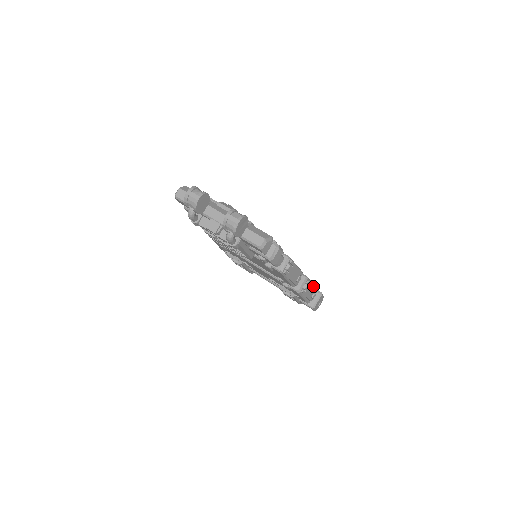
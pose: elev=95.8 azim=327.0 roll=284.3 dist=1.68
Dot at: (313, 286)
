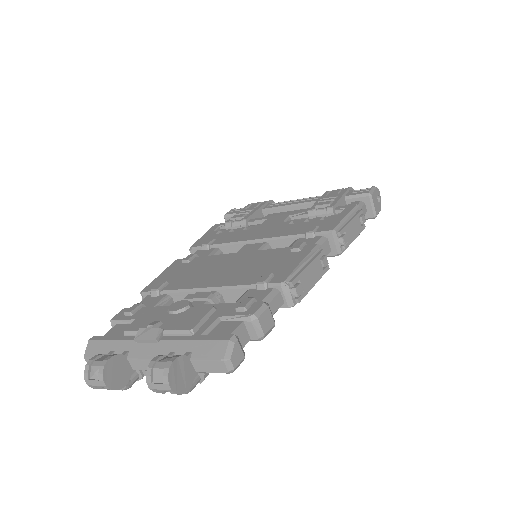
Dot at: (351, 216)
